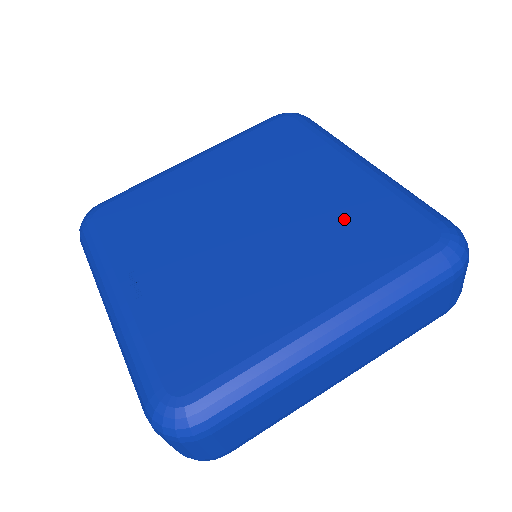
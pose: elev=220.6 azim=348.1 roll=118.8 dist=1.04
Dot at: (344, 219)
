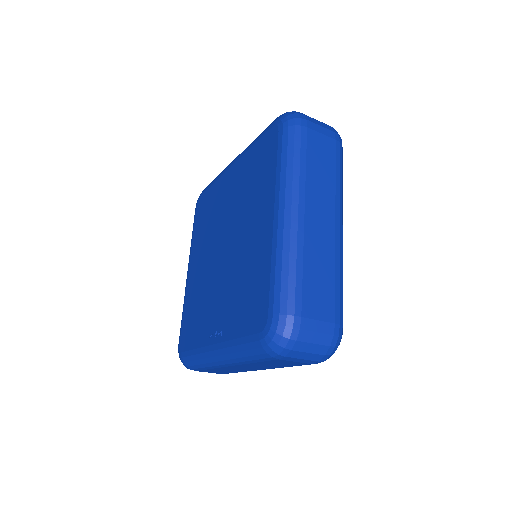
Dot at: (248, 183)
